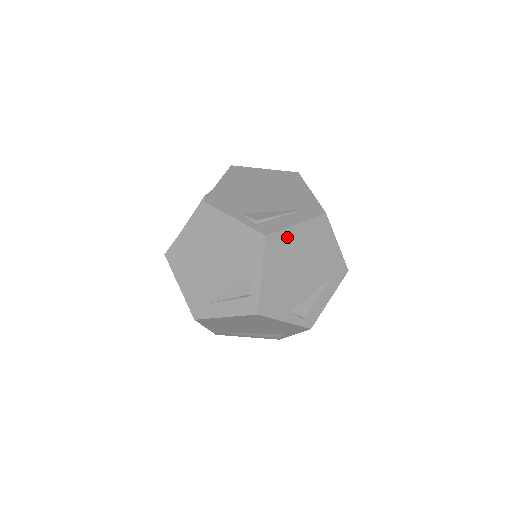
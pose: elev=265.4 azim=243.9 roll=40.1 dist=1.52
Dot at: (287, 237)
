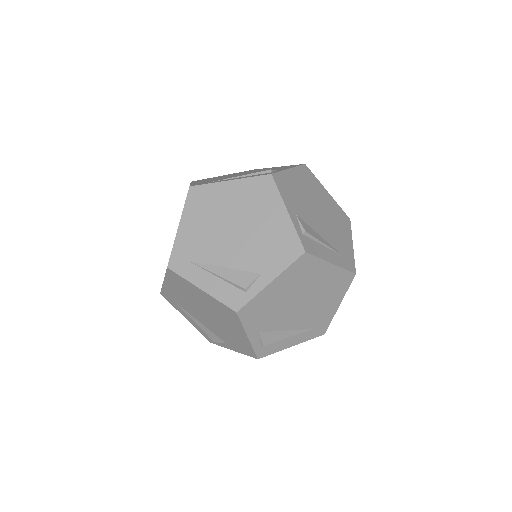
Dot at: occluded
